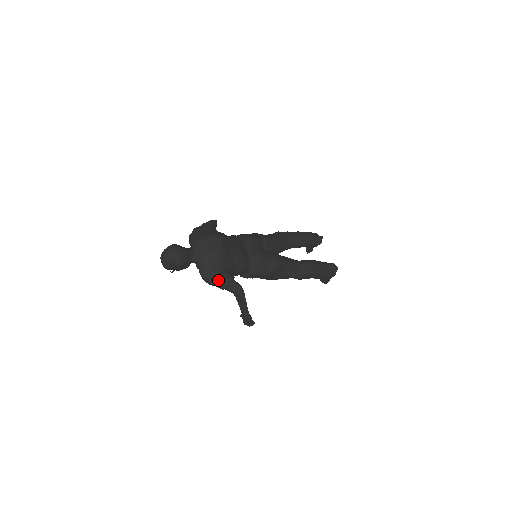
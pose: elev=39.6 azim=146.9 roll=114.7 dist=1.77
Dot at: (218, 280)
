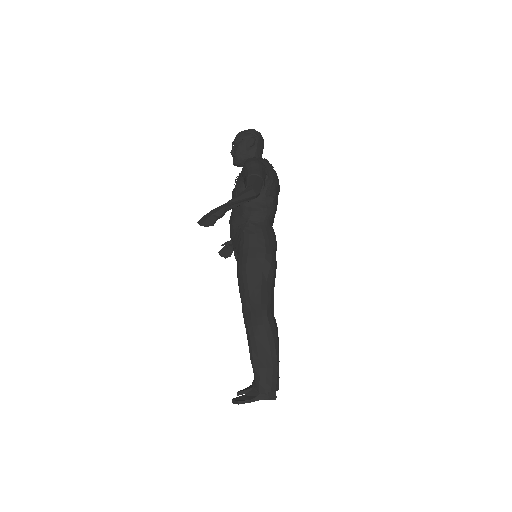
Dot at: (260, 166)
